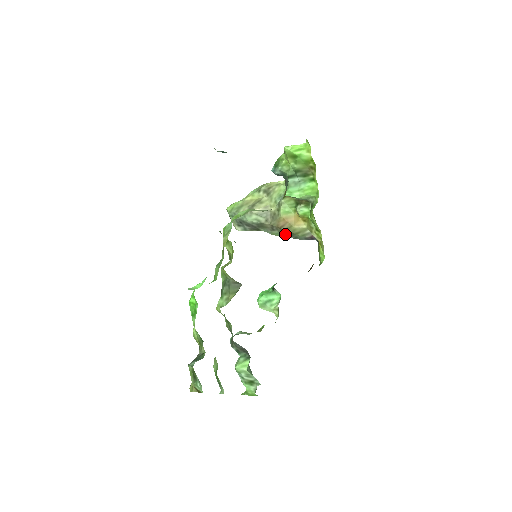
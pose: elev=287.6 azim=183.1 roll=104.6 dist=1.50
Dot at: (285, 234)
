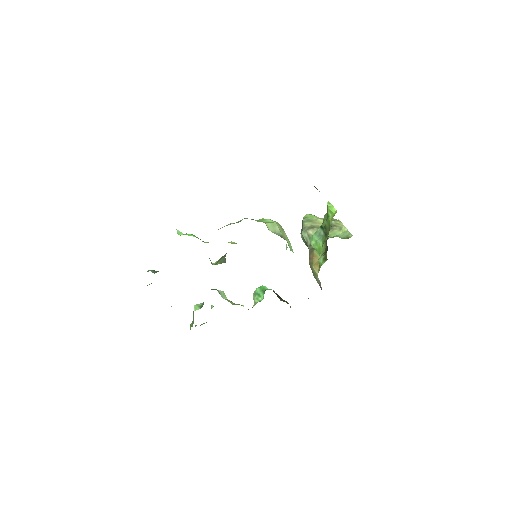
Dot at: occluded
